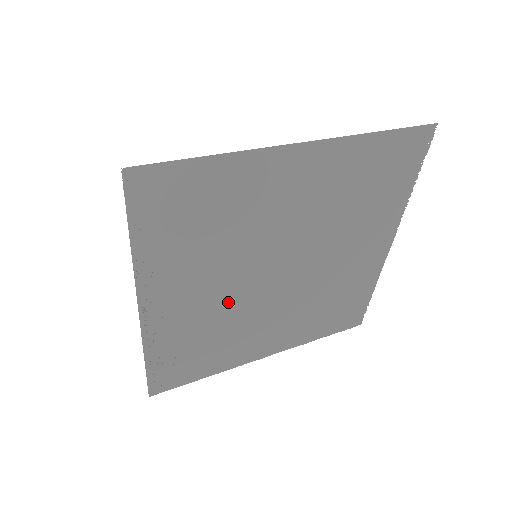
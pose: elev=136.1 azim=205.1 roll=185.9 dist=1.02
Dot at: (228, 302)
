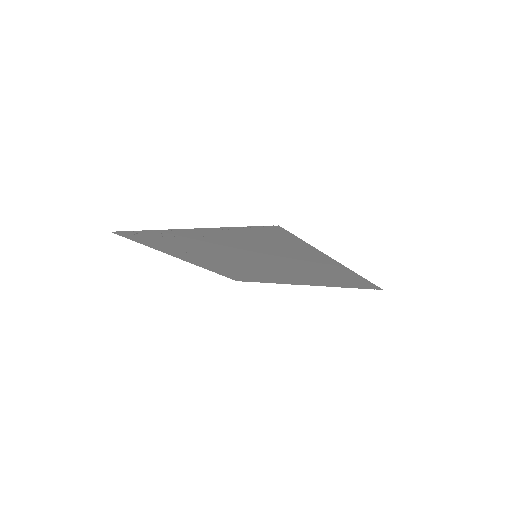
Dot at: occluded
